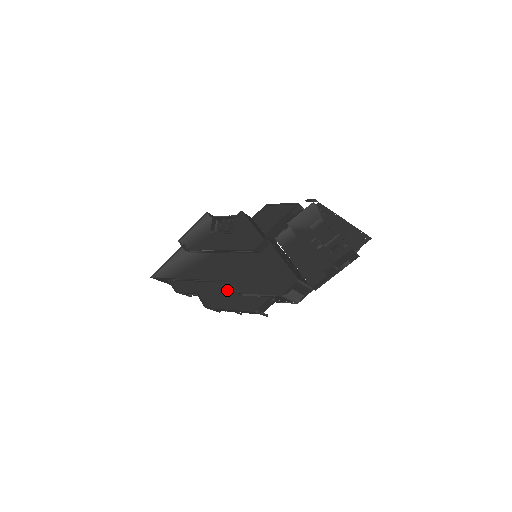
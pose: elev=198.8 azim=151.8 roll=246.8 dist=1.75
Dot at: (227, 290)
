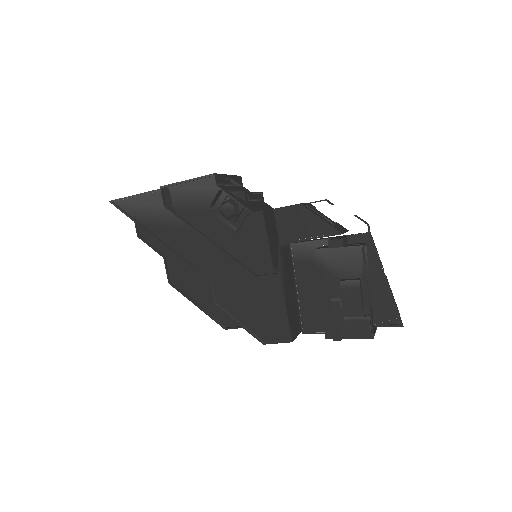
Dot at: (203, 281)
